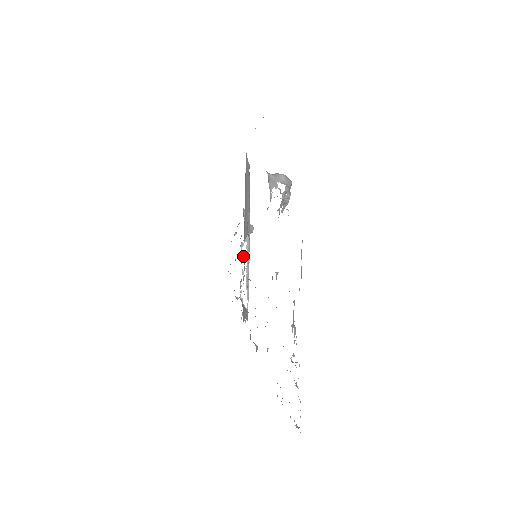
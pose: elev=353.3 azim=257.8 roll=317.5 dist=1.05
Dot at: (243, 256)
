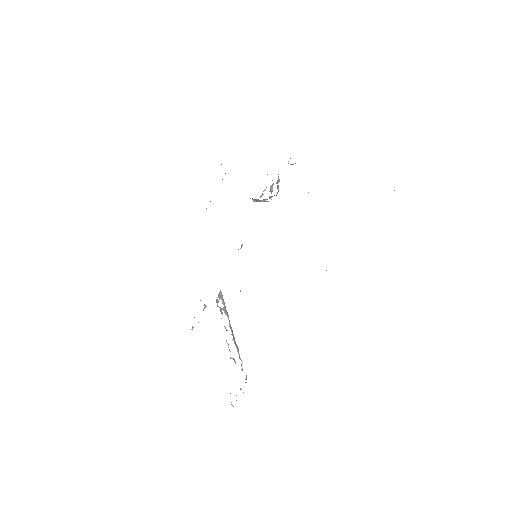
Dot at: (222, 312)
